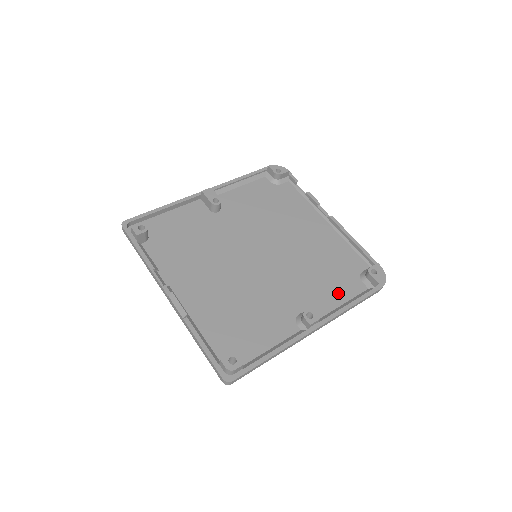
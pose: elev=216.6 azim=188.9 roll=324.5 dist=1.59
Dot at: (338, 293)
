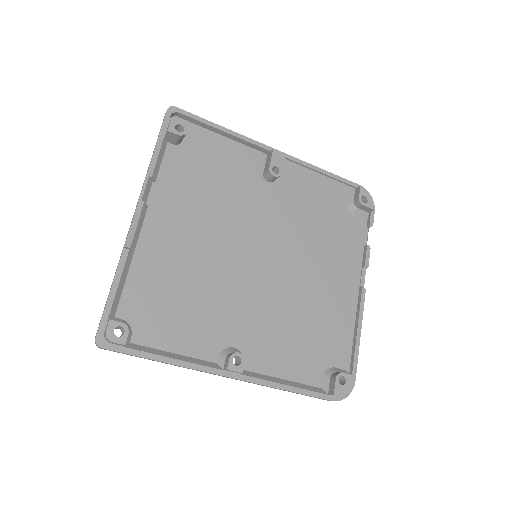
Dot at: (290, 364)
